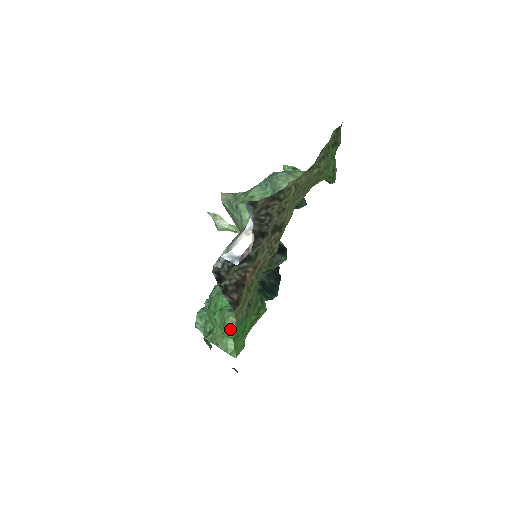
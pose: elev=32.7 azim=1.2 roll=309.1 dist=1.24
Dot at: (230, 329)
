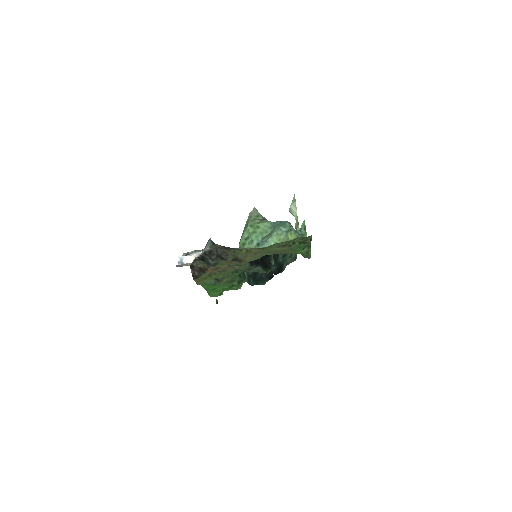
Dot at: occluded
